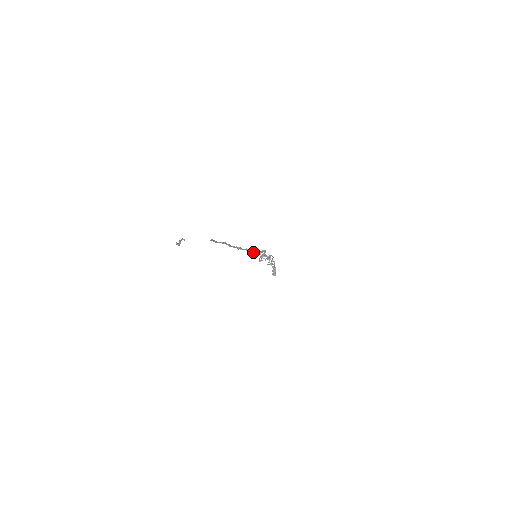
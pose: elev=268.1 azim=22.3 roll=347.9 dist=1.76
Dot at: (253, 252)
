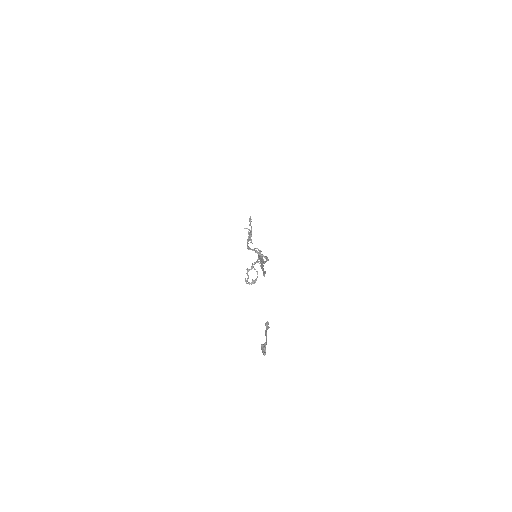
Dot at: occluded
